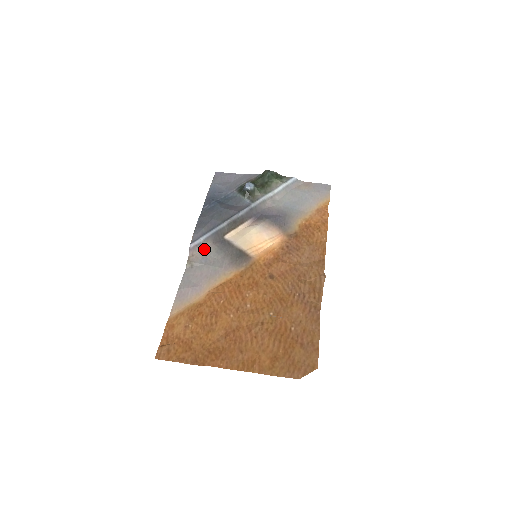
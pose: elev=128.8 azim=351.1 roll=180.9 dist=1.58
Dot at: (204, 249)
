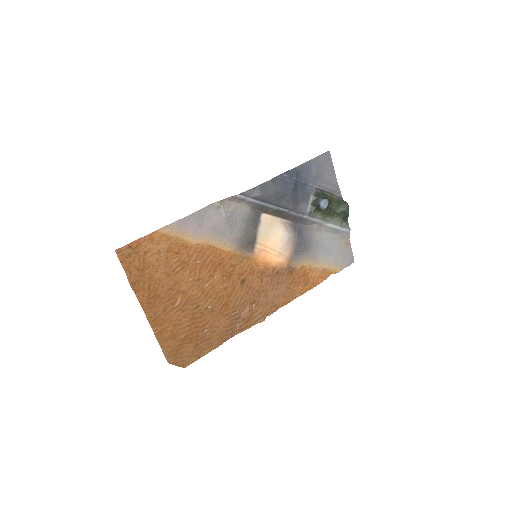
Dot at: (241, 205)
